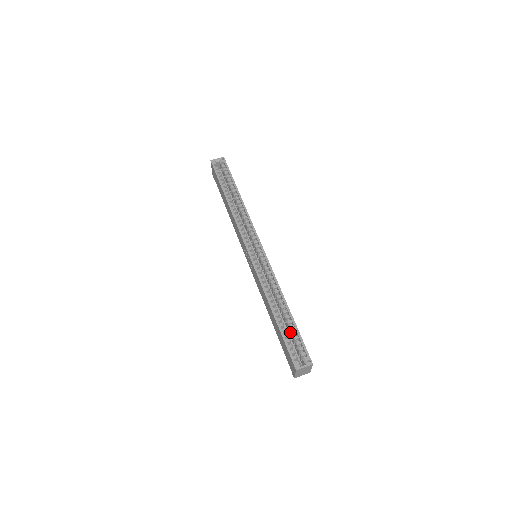
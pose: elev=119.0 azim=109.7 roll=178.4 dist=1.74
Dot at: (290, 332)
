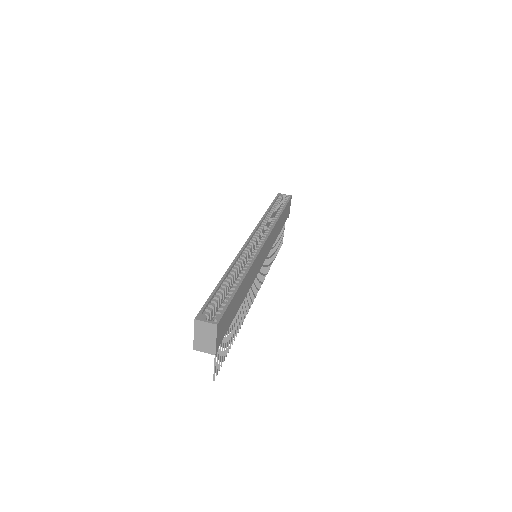
Dot at: occluded
